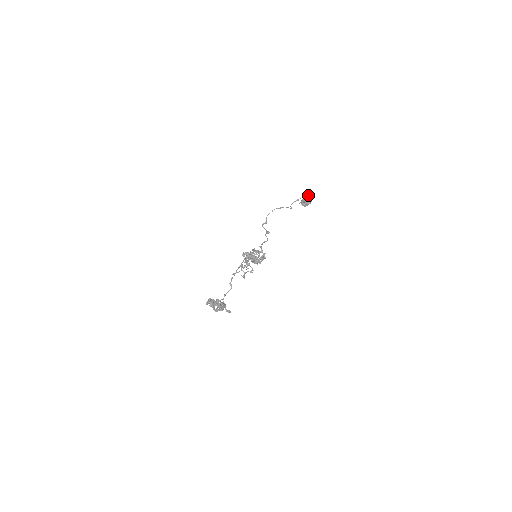
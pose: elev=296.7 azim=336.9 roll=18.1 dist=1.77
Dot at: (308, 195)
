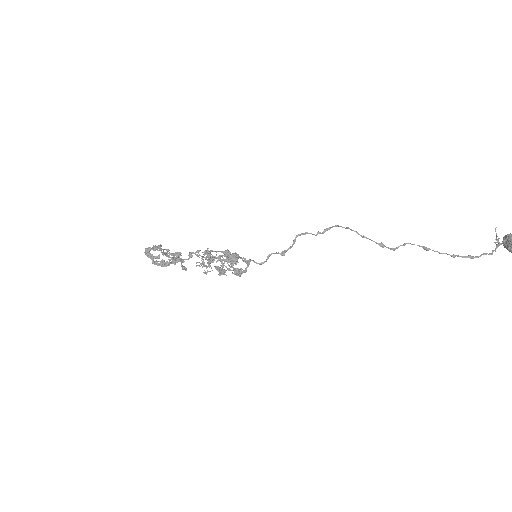
Dot at: occluded
